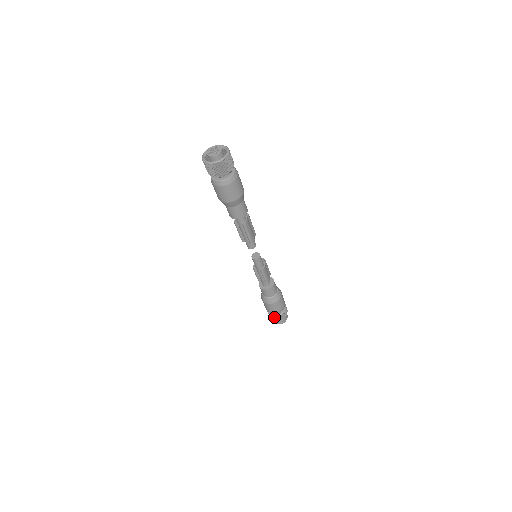
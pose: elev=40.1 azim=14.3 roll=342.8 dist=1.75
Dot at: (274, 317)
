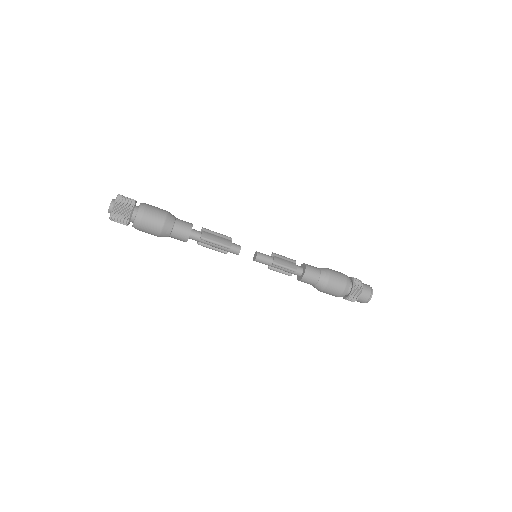
Dot at: (351, 298)
